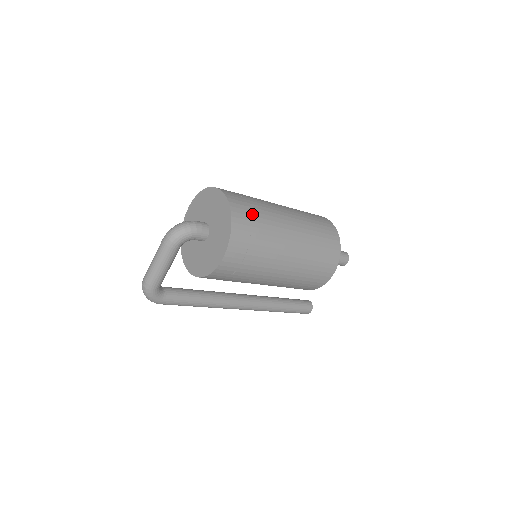
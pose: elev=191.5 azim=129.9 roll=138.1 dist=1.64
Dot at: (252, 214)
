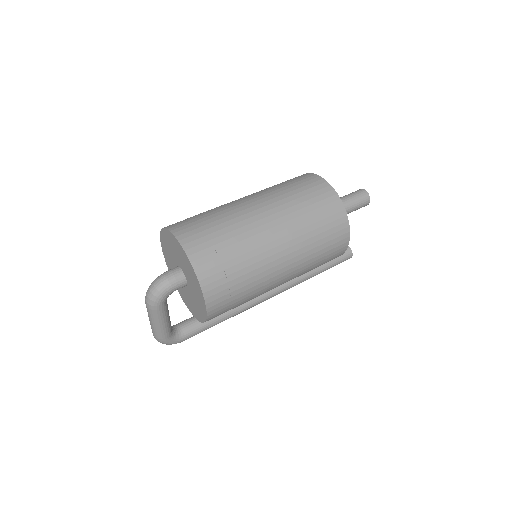
Dot at: (218, 248)
